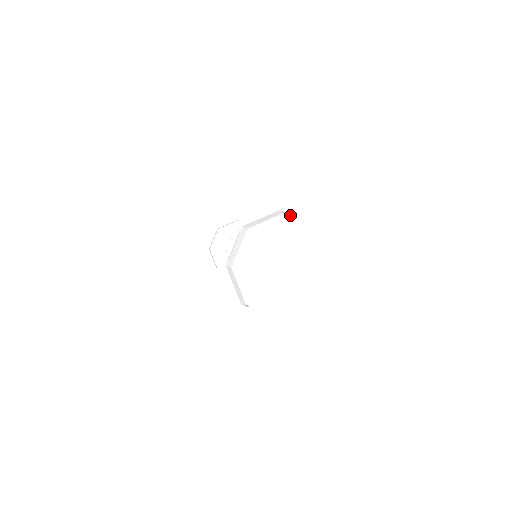
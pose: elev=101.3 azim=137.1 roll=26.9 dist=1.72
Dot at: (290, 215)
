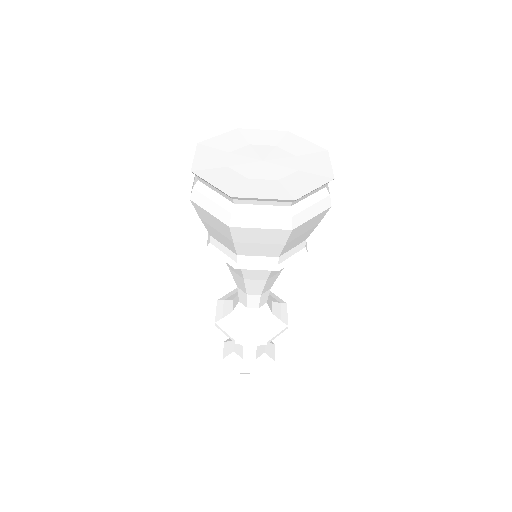
Dot at: (240, 130)
